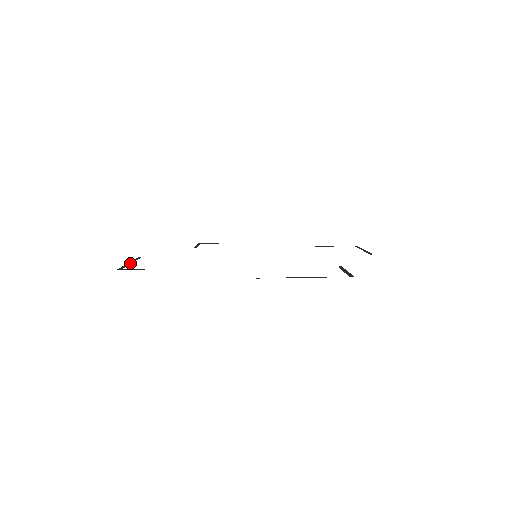
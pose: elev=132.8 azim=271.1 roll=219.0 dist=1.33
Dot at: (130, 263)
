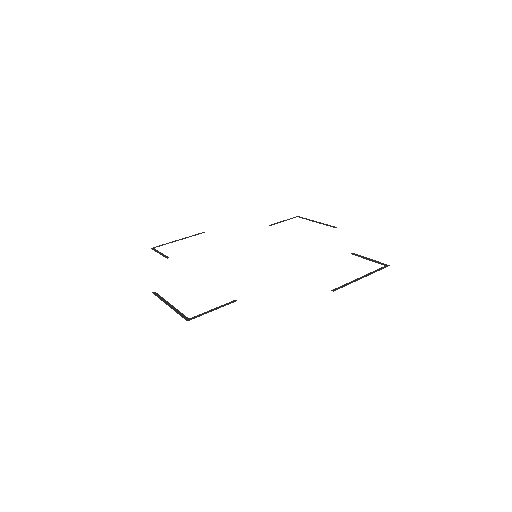
Dot at: (171, 306)
